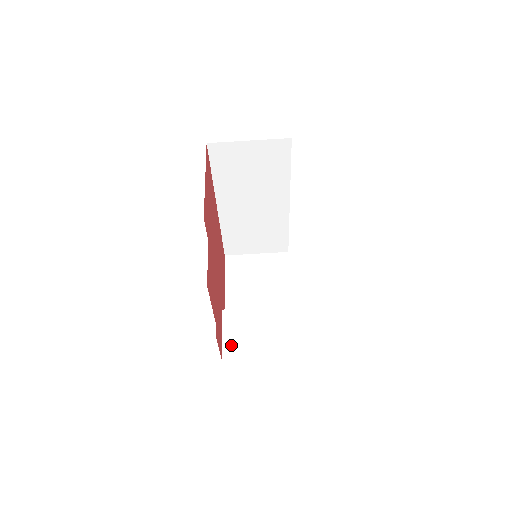
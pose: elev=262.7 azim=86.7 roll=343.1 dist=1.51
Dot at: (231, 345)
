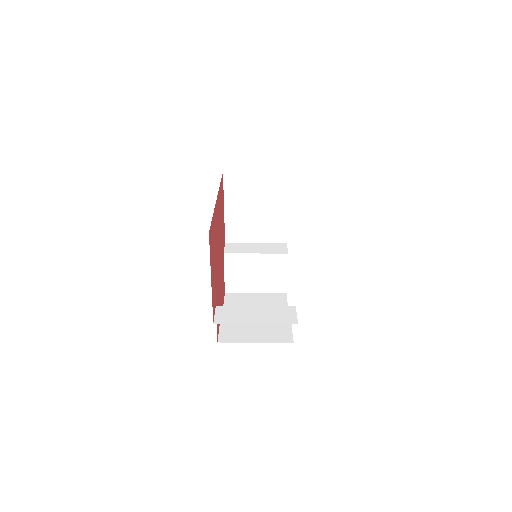
Dot at: (232, 283)
